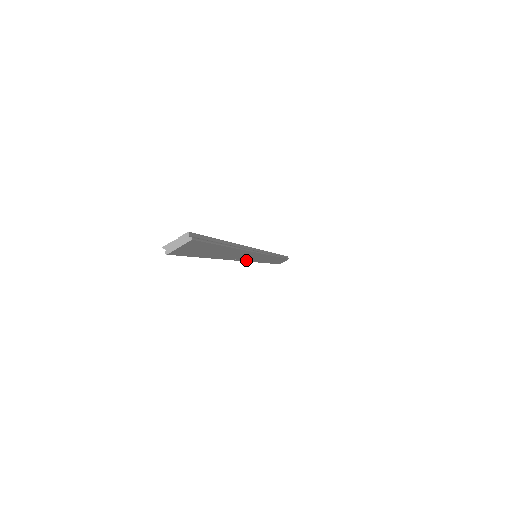
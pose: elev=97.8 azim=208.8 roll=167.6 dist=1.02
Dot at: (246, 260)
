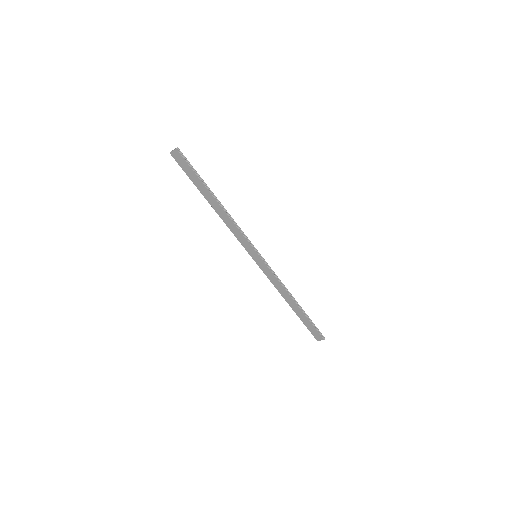
Dot at: (244, 246)
